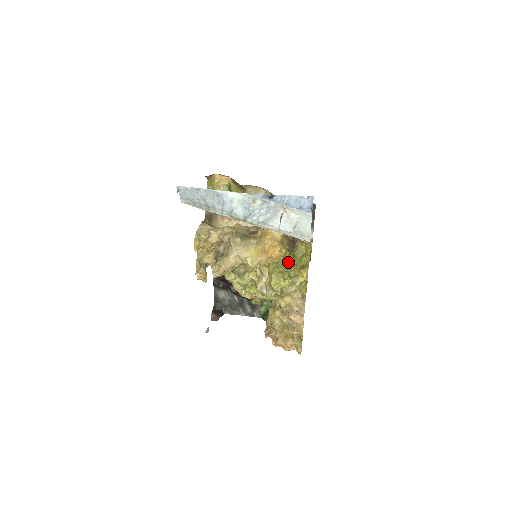
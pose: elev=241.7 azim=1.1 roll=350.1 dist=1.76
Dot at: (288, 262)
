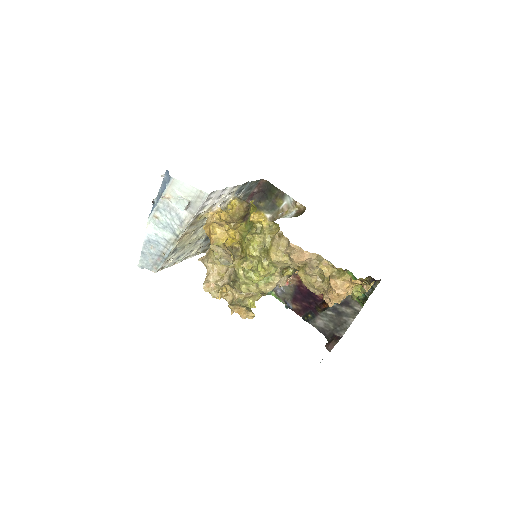
Dot at: (250, 228)
